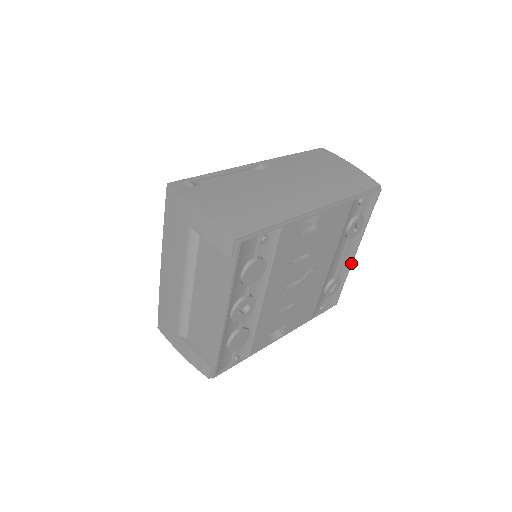
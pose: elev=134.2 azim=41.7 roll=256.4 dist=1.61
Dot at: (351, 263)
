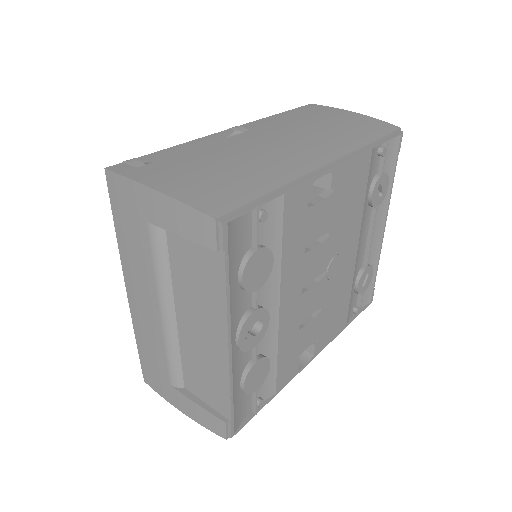
Dot at: (381, 243)
